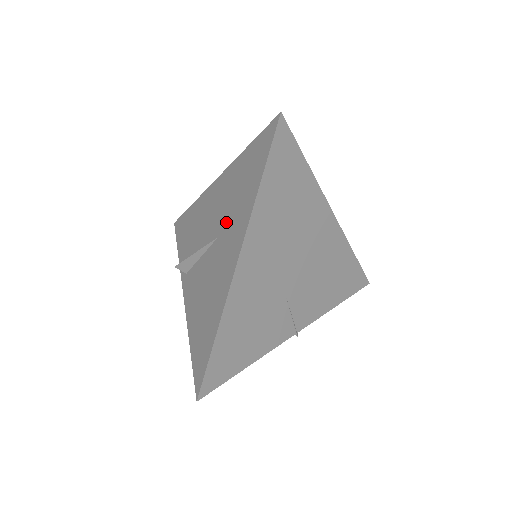
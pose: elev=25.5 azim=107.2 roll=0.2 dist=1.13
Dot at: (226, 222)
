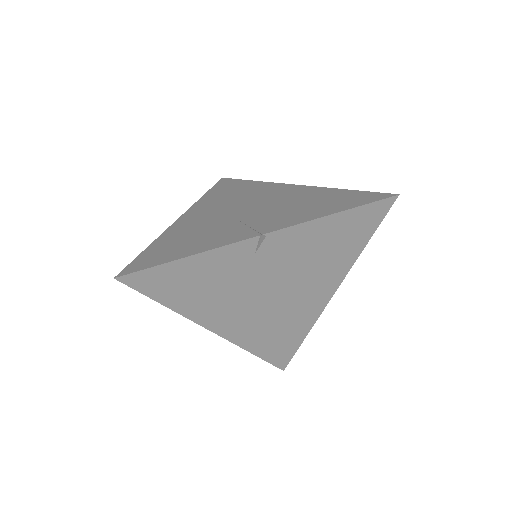
Dot at: occluded
